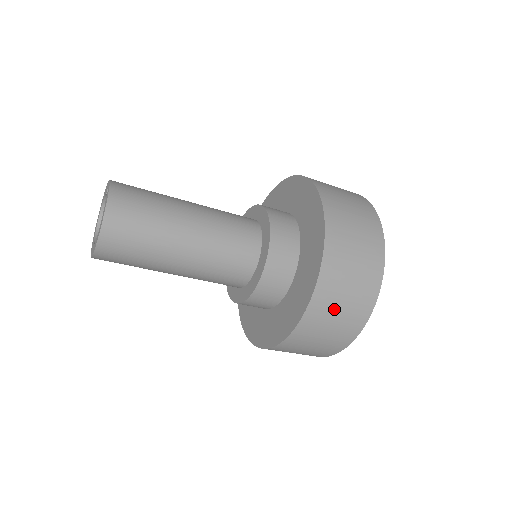
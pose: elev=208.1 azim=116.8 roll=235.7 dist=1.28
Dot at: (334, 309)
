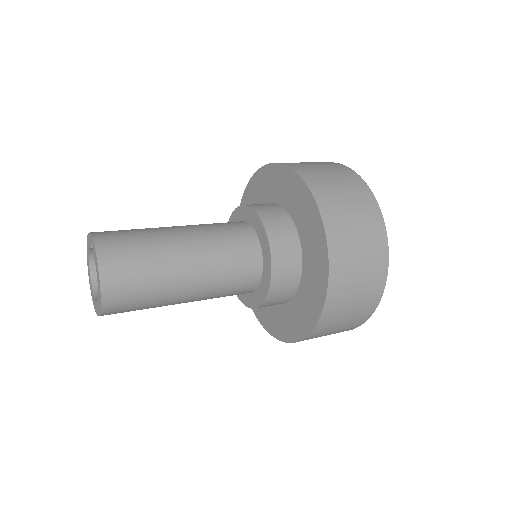
Dot at: (351, 289)
